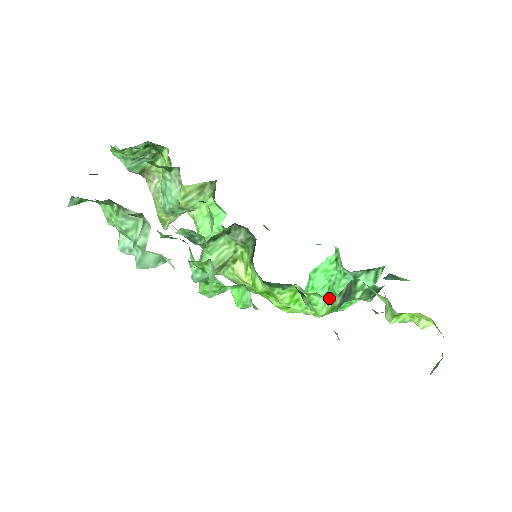
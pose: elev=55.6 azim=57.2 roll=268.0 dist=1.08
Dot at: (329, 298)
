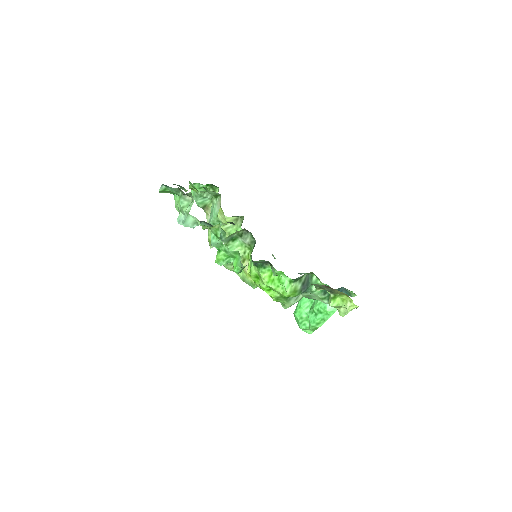
Dot at: (291, 279)
